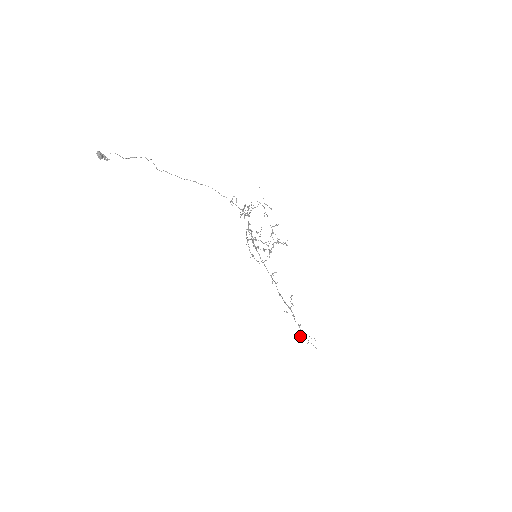
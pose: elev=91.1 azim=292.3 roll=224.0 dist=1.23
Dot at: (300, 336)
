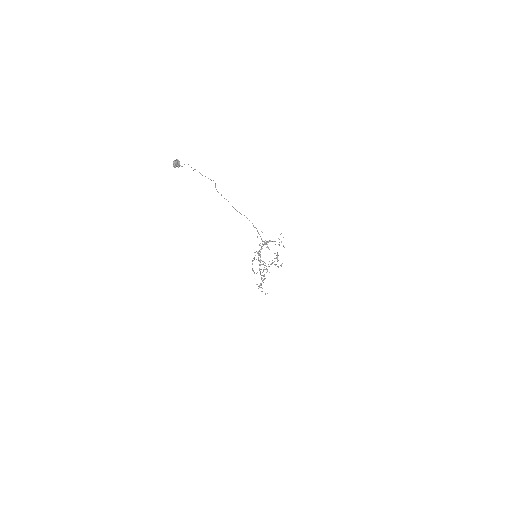
Dot at: occluded
